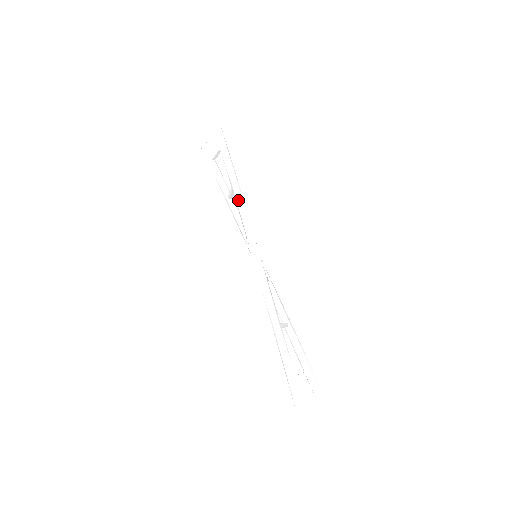
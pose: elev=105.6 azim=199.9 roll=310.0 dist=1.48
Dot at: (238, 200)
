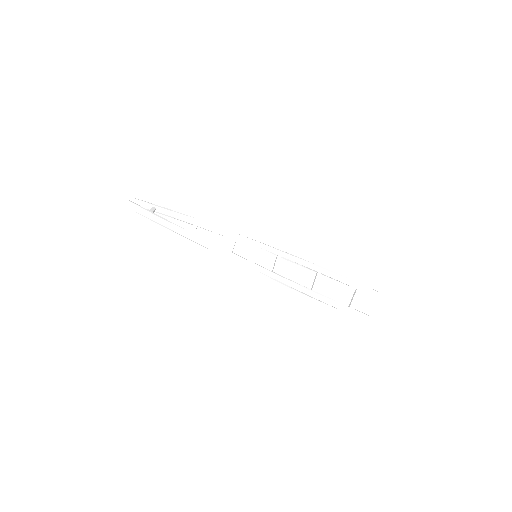
Dot at: (205, 247)
